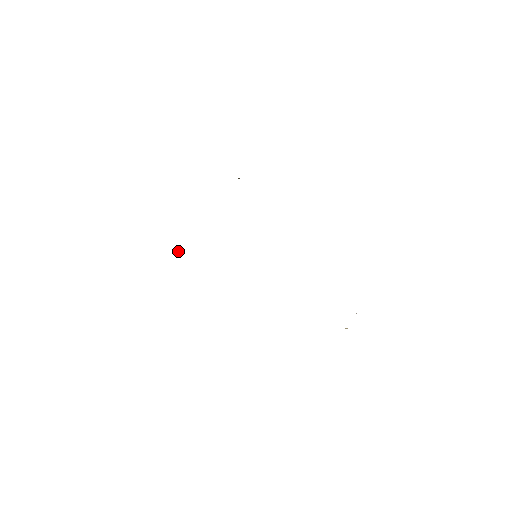
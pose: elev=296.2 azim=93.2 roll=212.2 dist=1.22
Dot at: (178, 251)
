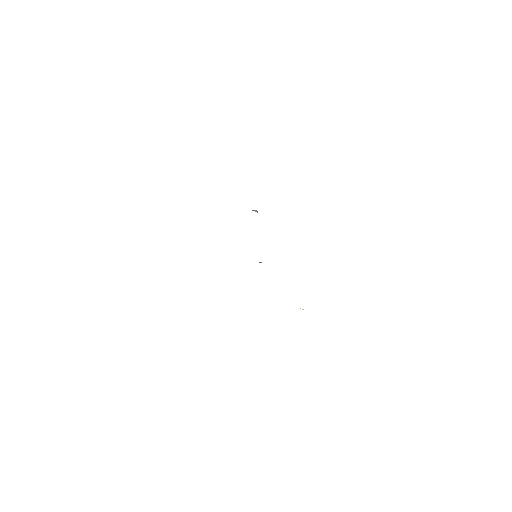
Dot at: occluded
